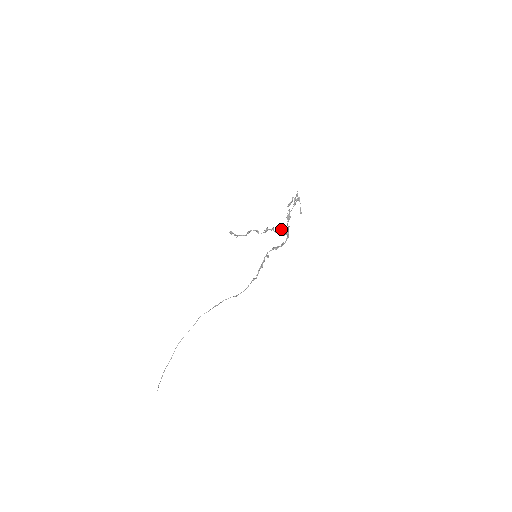
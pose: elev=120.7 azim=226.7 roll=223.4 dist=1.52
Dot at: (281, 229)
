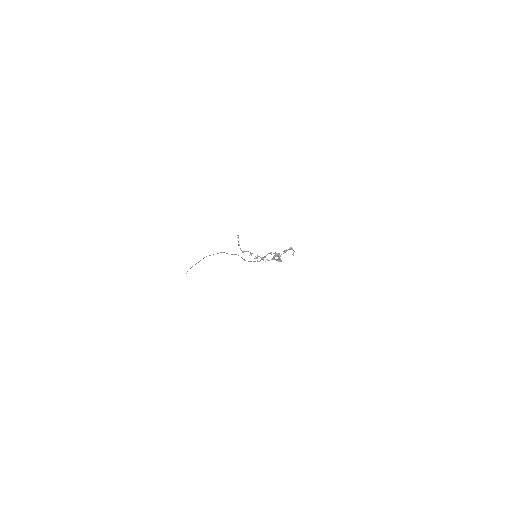
Dot at: (273, 258)
